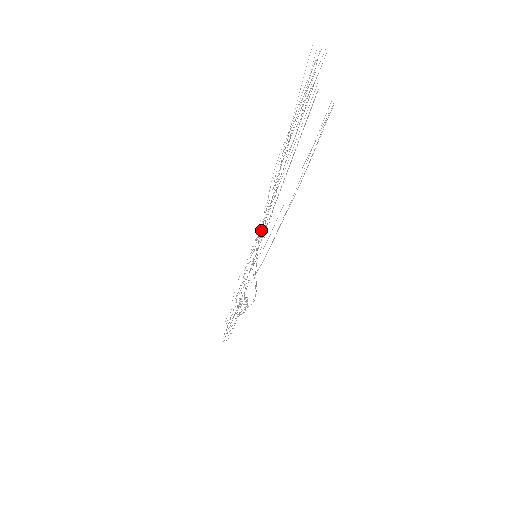
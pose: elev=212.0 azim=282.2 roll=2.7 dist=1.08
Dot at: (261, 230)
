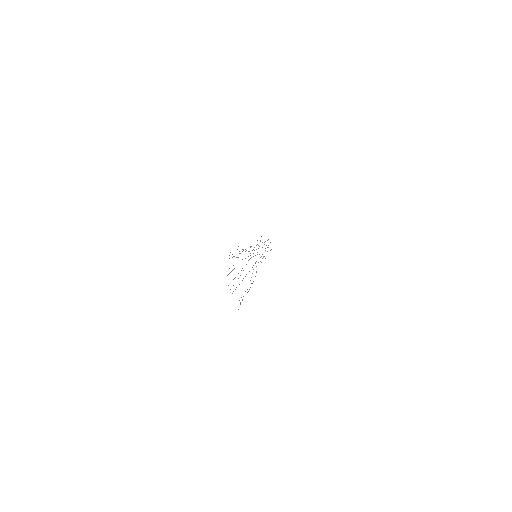
Dot at: (250, 258)
